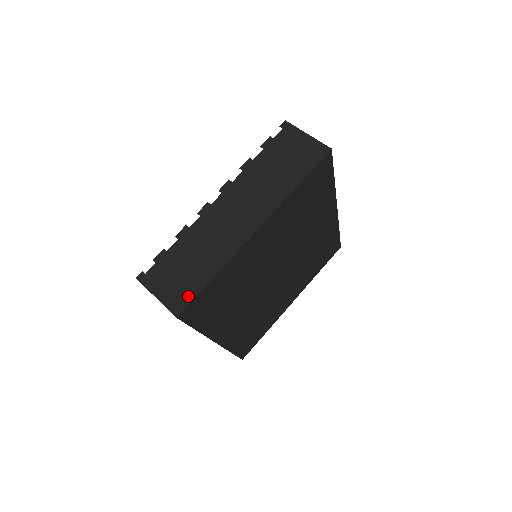
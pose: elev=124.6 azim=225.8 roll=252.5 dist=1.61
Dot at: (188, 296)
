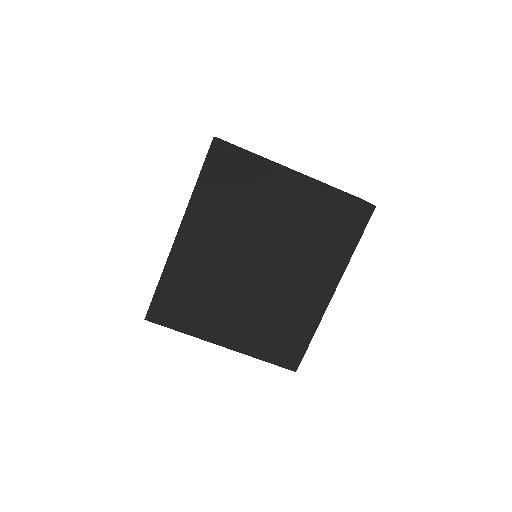
Dot at: (230, 144)
